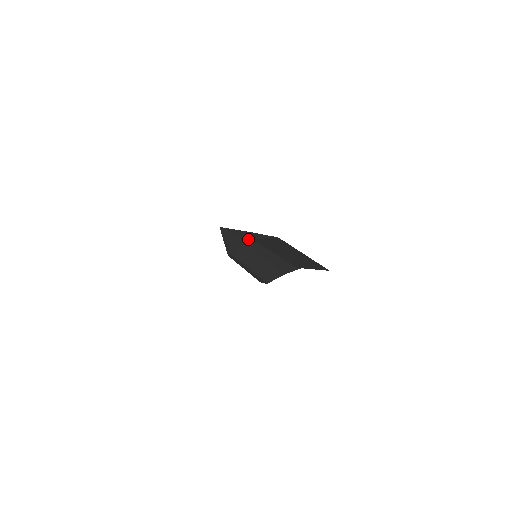
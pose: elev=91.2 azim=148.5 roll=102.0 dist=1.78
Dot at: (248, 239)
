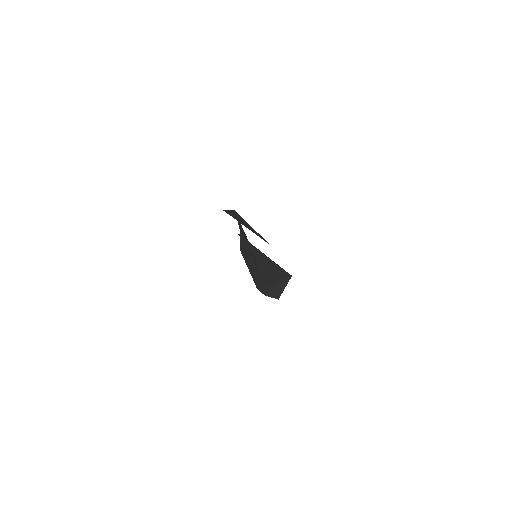
Dot at: occluded
